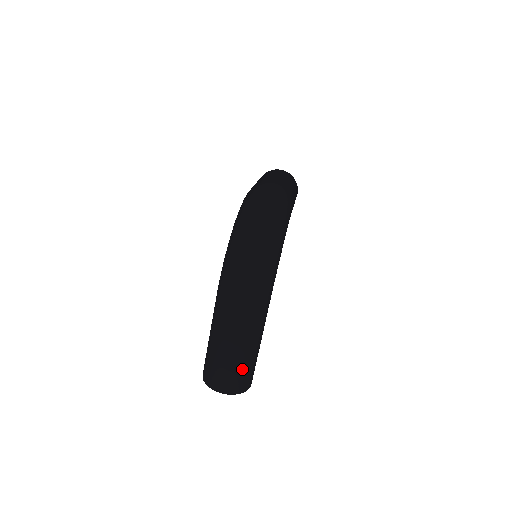
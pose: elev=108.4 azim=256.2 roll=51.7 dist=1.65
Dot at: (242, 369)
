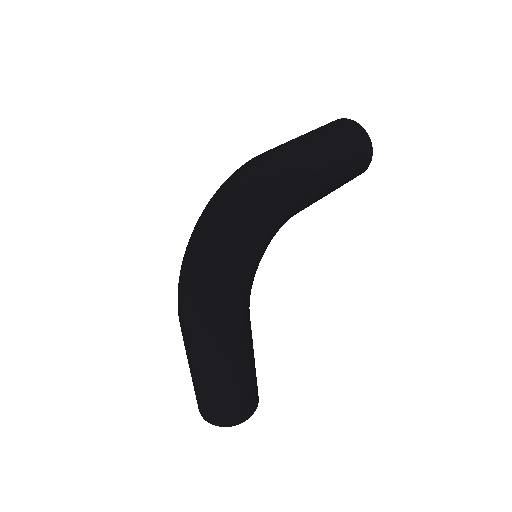
Dot at: (217, 402)
